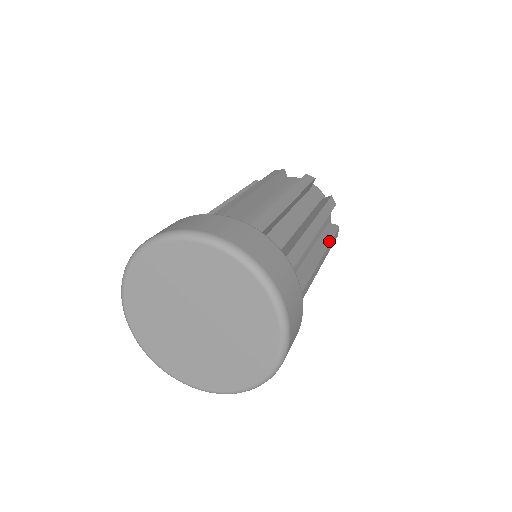
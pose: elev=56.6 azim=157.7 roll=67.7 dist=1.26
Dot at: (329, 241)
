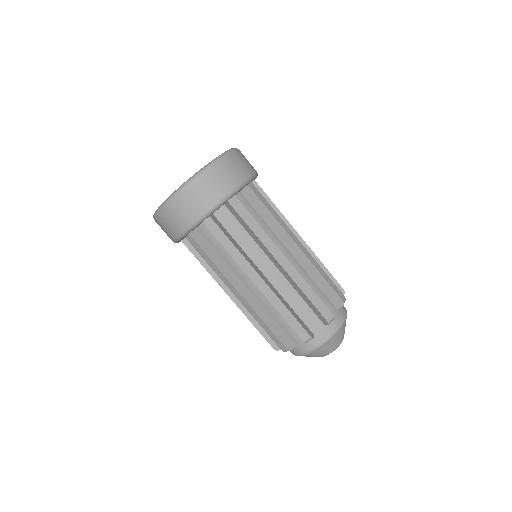
Dot at: (309, 286)
